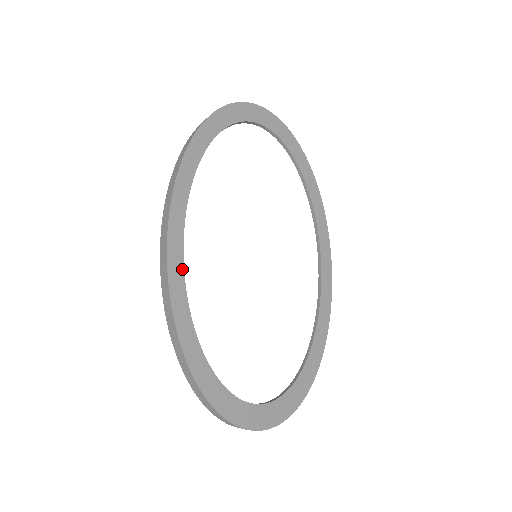
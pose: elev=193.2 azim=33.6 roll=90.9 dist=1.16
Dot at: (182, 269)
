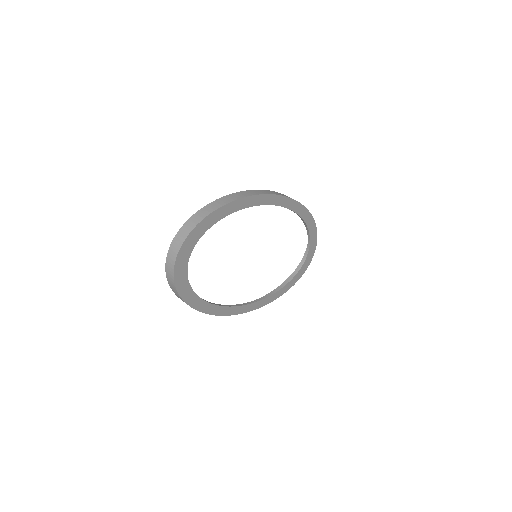
Dot at: (247, 306)
